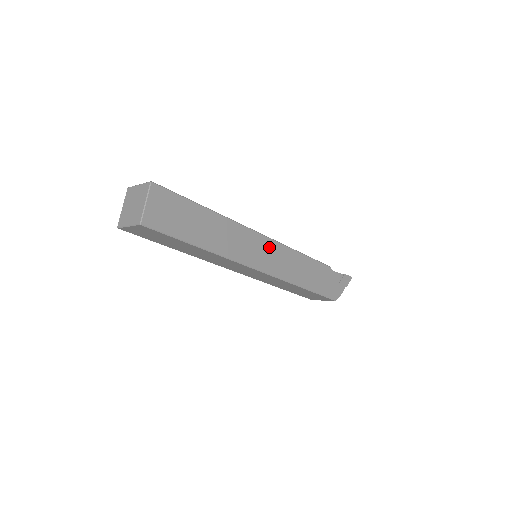
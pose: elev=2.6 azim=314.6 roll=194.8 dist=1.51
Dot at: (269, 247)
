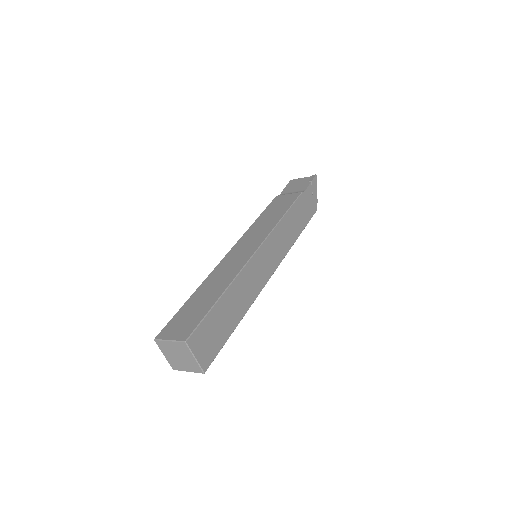
Dot at: (267, 249)
